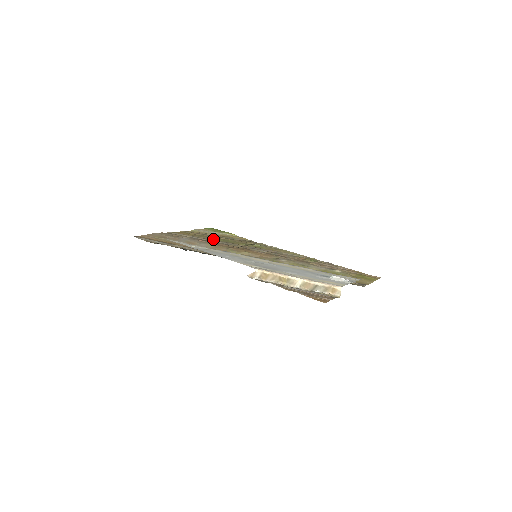
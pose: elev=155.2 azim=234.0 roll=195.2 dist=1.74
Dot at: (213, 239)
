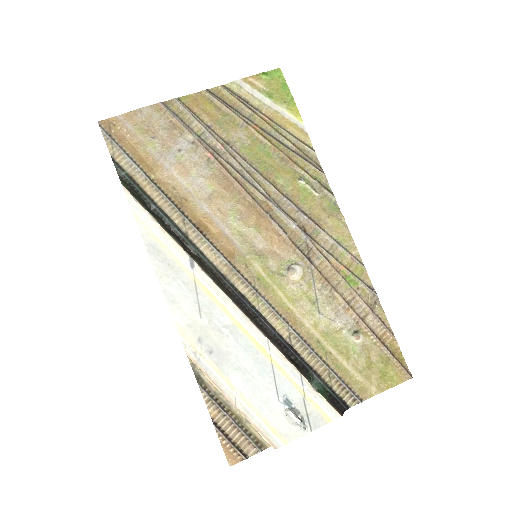
Dot at: (238, 146)
